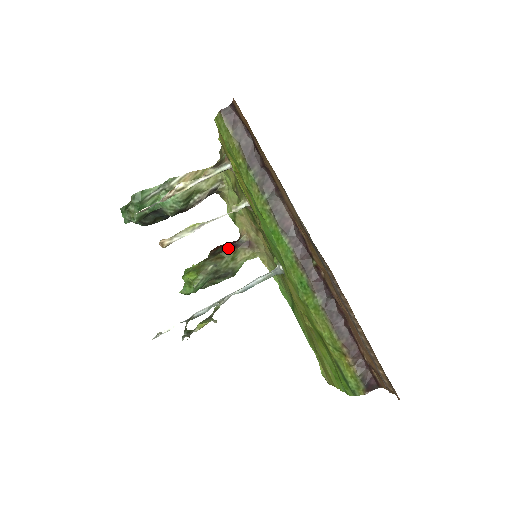
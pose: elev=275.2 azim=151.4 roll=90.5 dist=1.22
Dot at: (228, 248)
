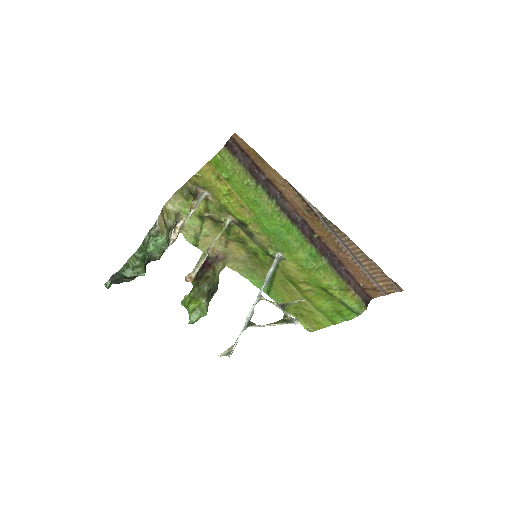
Dot at: (206, 268)
